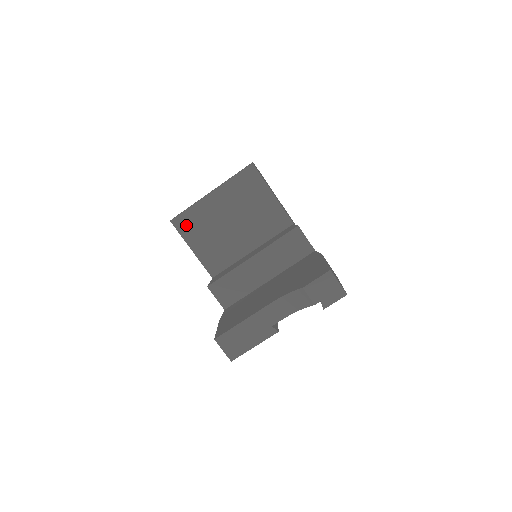
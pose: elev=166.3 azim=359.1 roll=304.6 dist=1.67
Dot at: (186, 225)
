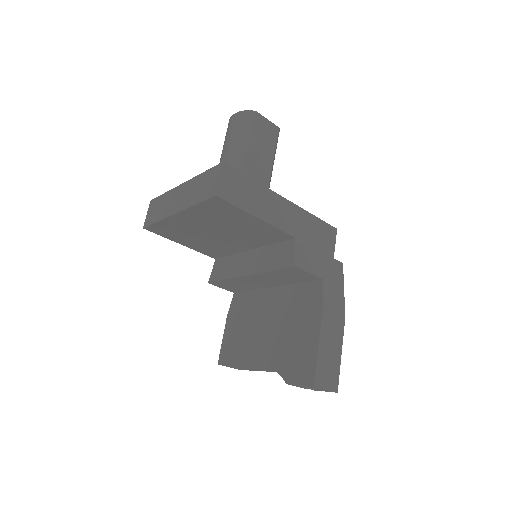
Dot at: (163, 231)
